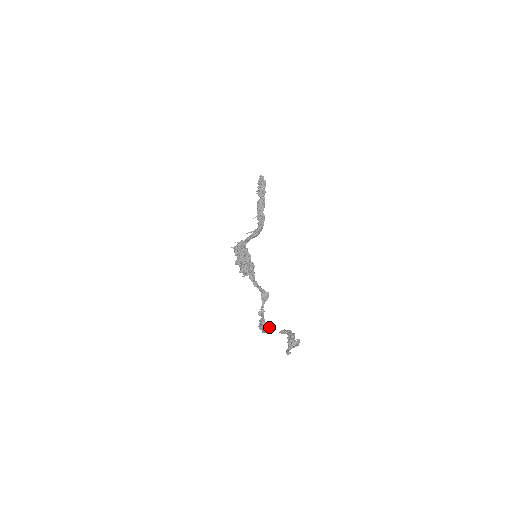
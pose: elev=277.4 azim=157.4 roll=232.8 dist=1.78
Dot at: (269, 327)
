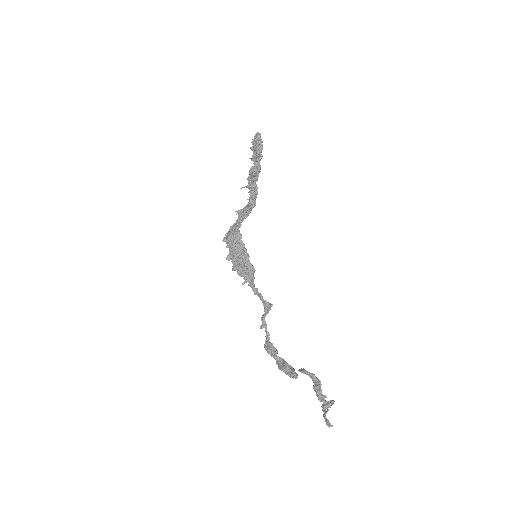
Dot at: (290, 369)
